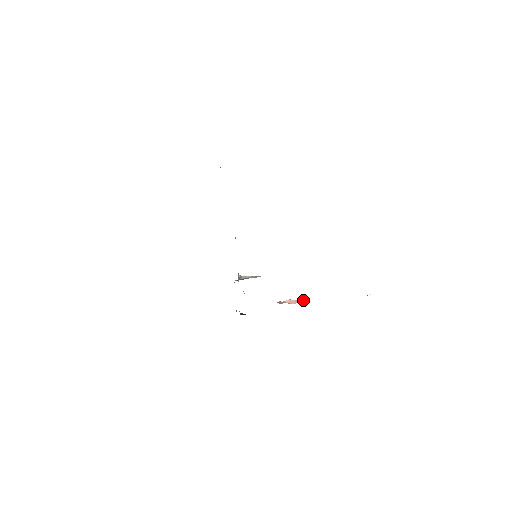
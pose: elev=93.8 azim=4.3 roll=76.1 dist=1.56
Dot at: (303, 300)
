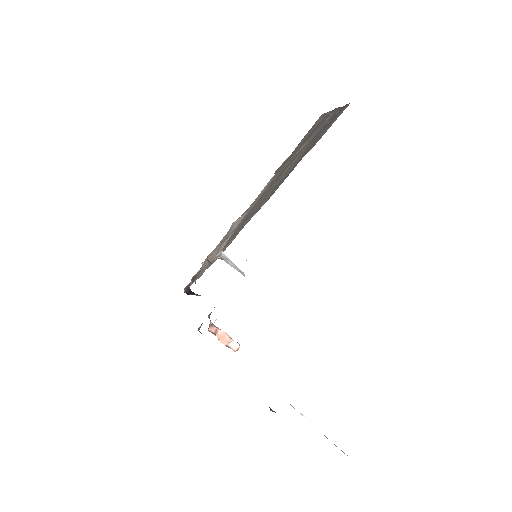
Dot at: (236, 348)
